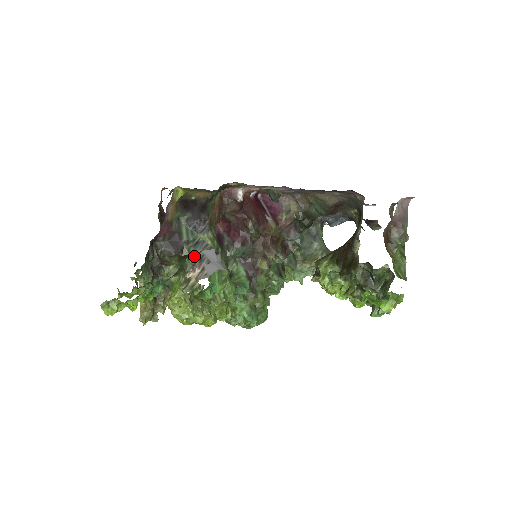
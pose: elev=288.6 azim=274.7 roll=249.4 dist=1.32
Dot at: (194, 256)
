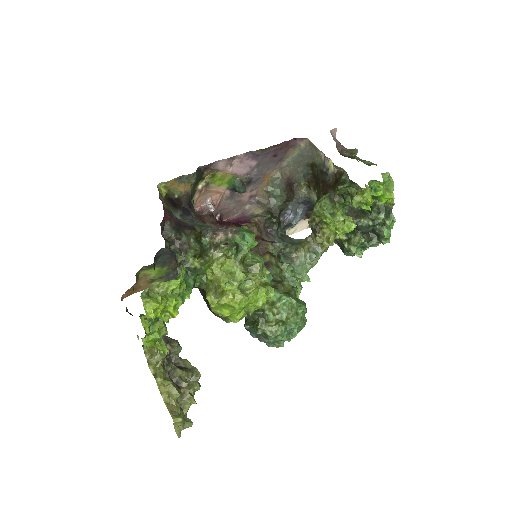
Dot at: (208, 230)
